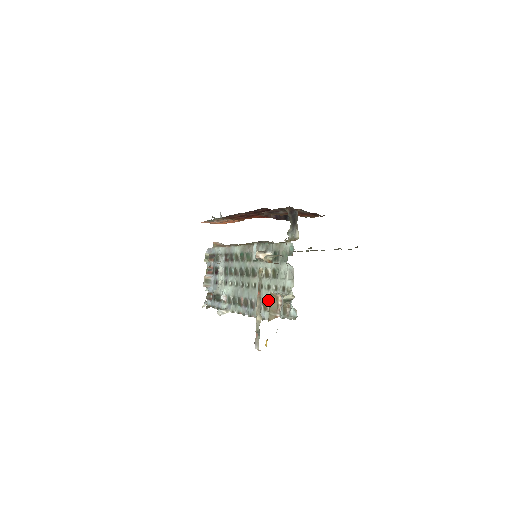
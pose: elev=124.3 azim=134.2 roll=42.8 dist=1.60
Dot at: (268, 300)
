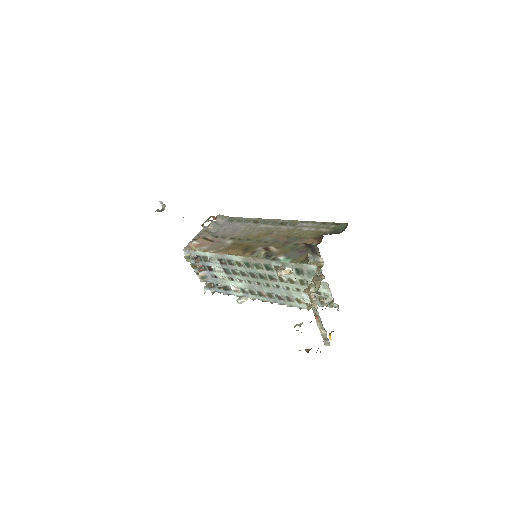
Dot at: (301, 298)
